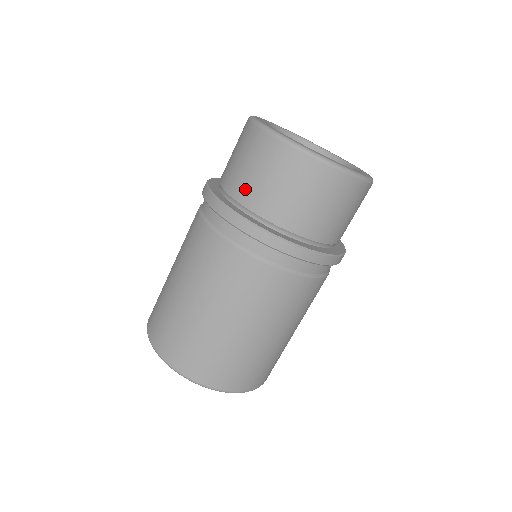
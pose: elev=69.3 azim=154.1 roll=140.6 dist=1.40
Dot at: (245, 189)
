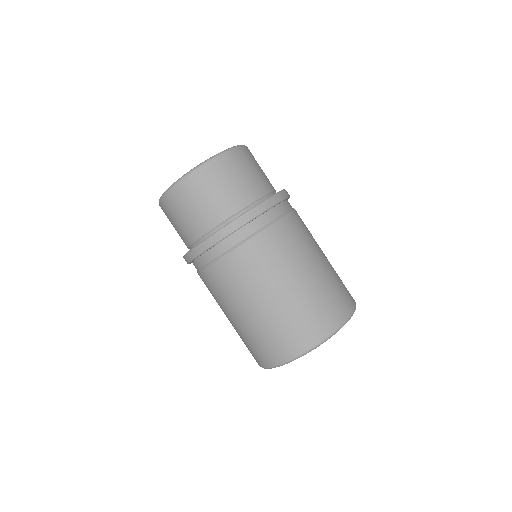
Dot at: (185, 235)
